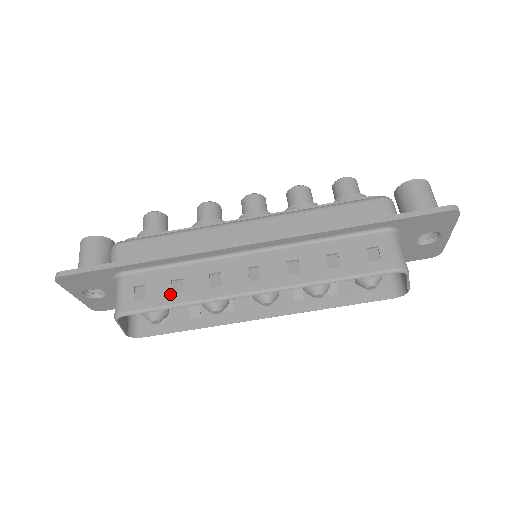
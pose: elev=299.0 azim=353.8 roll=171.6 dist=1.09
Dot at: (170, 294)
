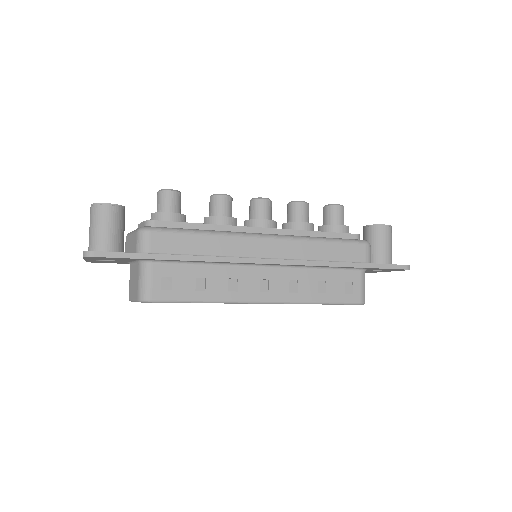
Dot at: (194, 291)
